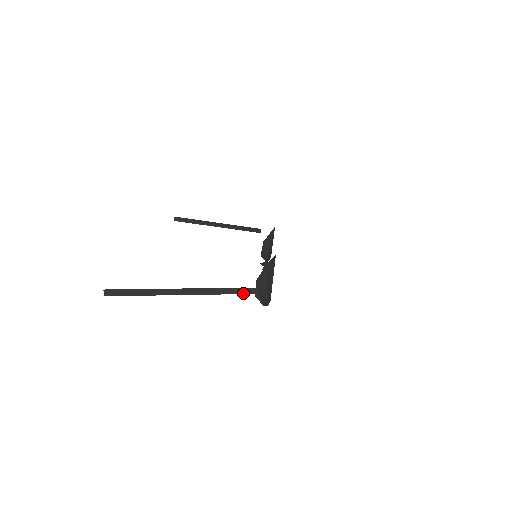
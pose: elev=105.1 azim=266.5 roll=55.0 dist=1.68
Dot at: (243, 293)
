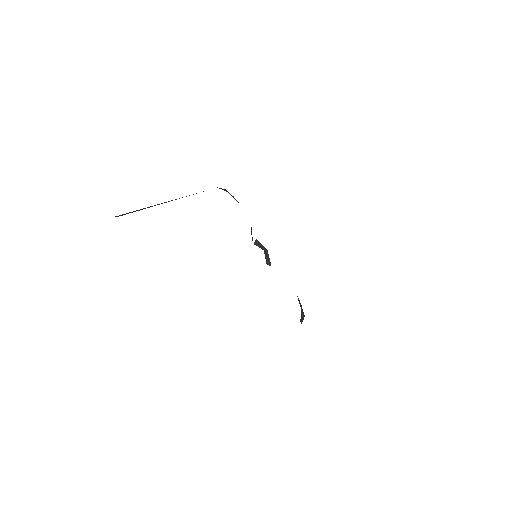
Dot at: occluded
